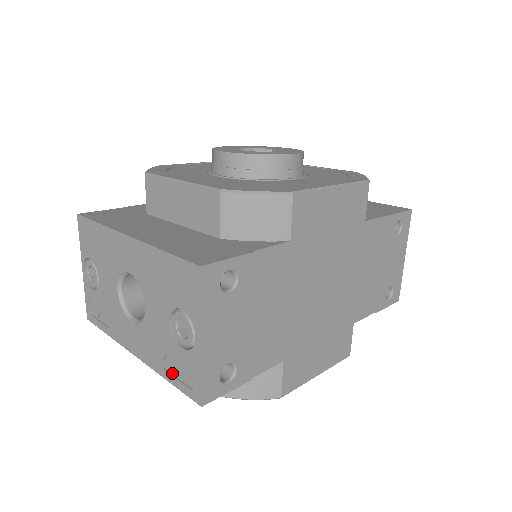
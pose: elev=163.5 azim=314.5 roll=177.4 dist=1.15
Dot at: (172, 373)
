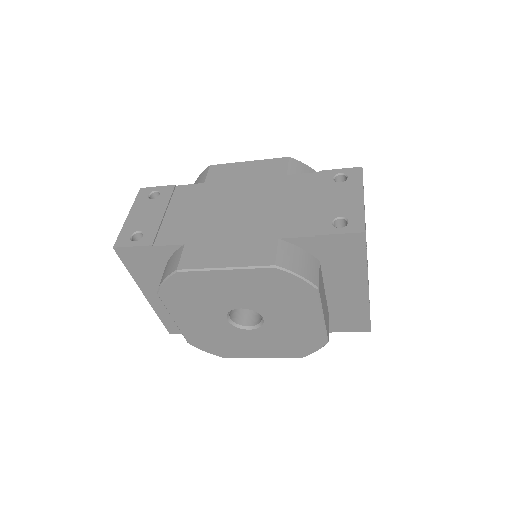
Dot at: occluded
